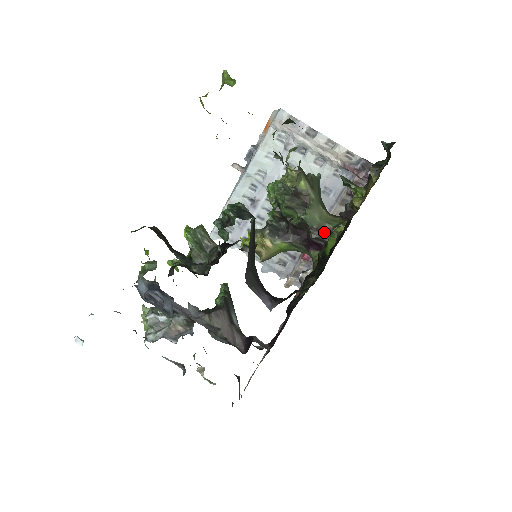
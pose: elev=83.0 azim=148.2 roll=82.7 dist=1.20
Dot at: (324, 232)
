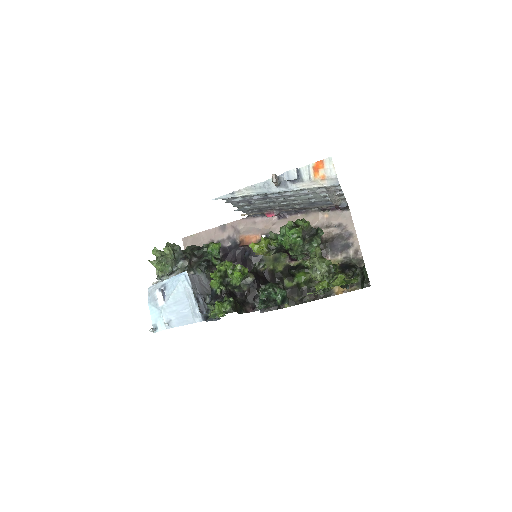
Dot at: occluded
